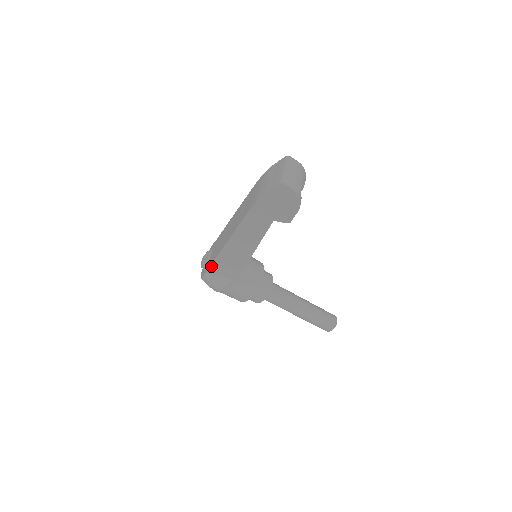
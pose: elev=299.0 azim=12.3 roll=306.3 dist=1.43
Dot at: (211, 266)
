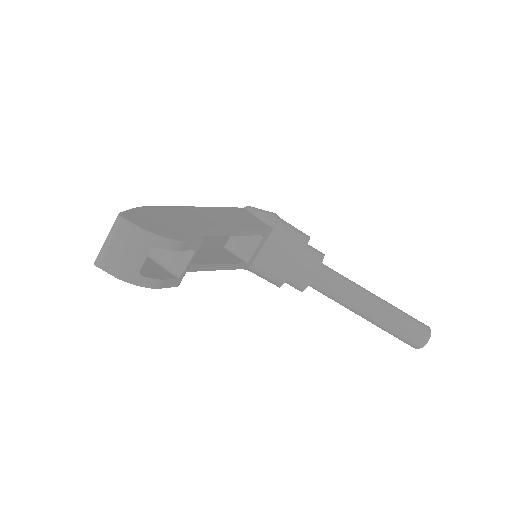
Dot at: occluded
